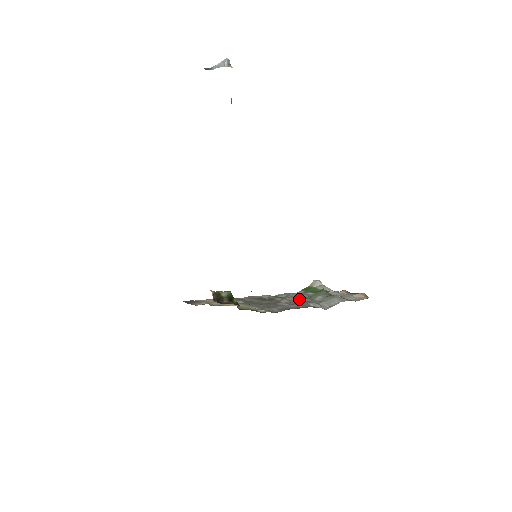
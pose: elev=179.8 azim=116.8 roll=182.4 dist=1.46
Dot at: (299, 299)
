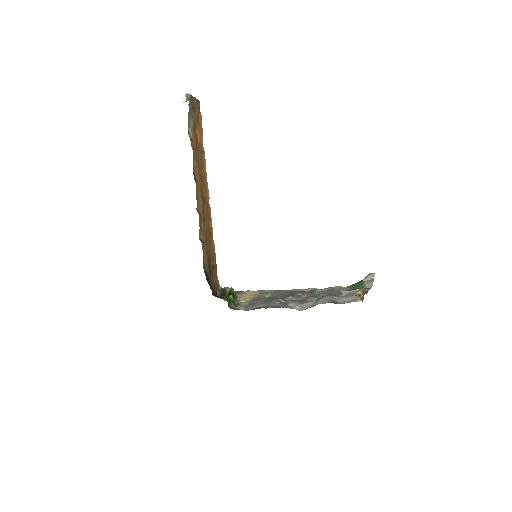
Dot at: (309, 296)
